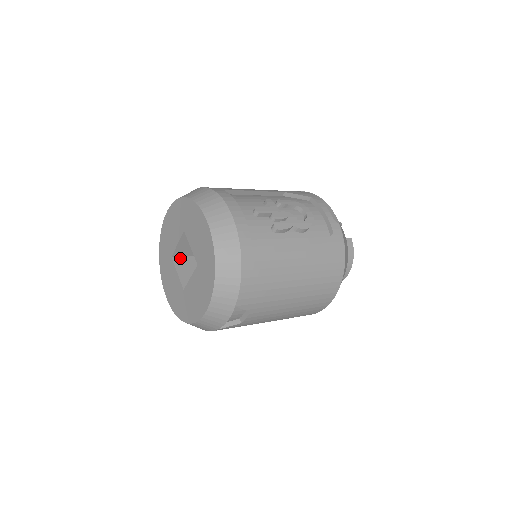
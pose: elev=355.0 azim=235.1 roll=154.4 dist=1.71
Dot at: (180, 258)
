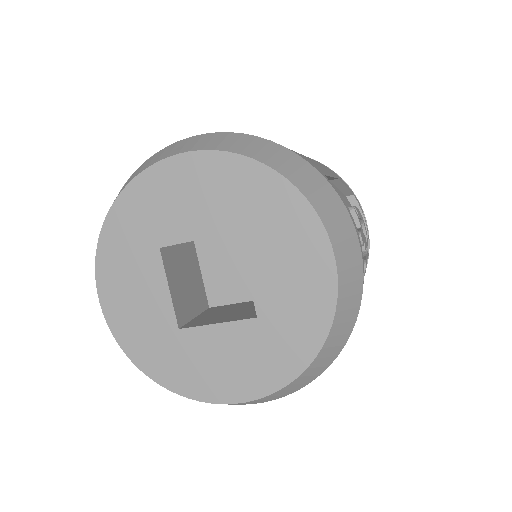
Dot at: (169, 250)
